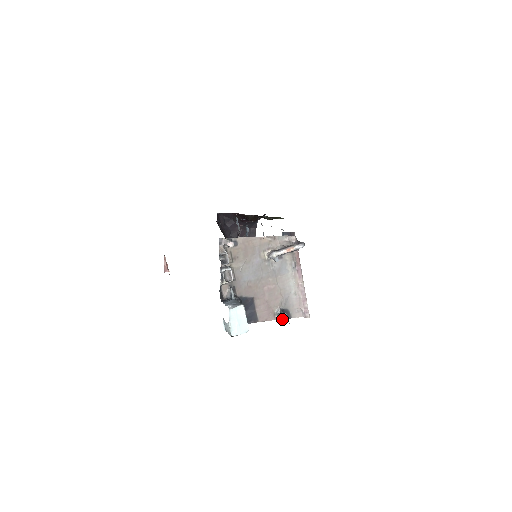
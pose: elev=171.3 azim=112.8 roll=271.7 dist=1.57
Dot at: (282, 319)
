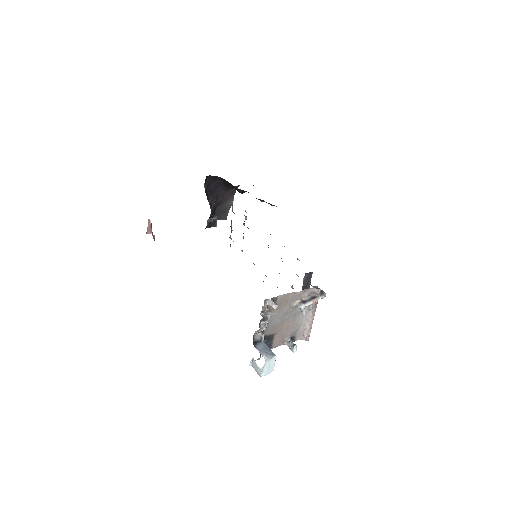
Dot at: (292, 349)
